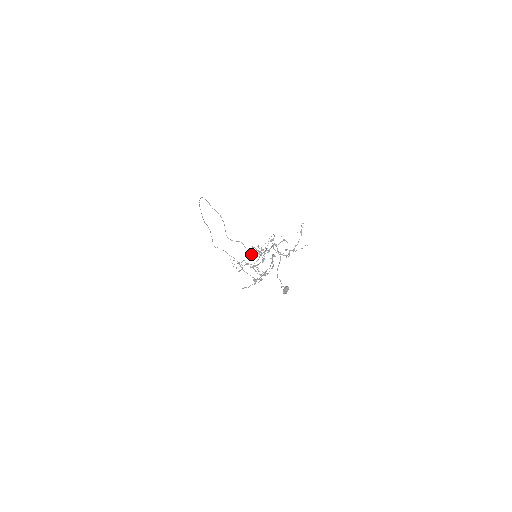
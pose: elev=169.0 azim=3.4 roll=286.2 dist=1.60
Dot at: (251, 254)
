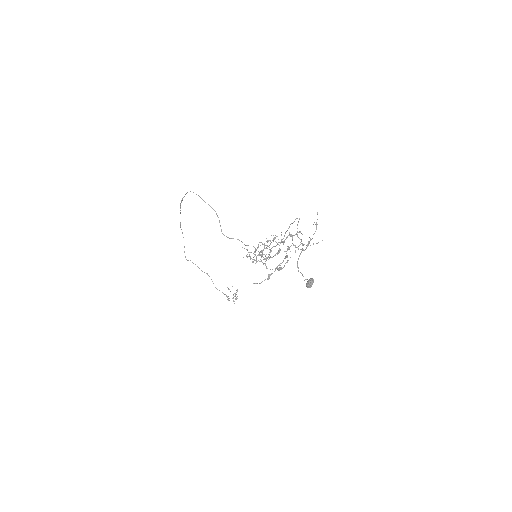
Dot at: (254, 251)
